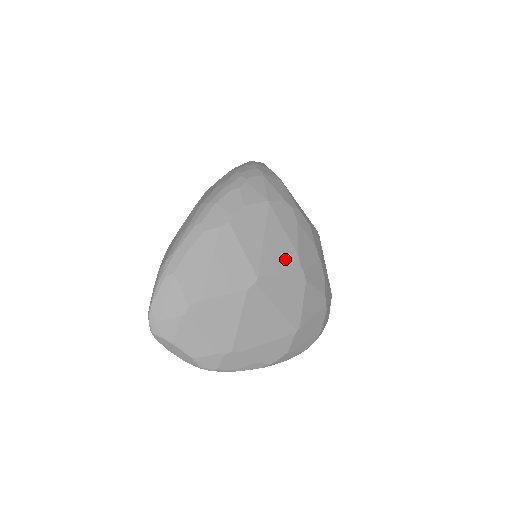
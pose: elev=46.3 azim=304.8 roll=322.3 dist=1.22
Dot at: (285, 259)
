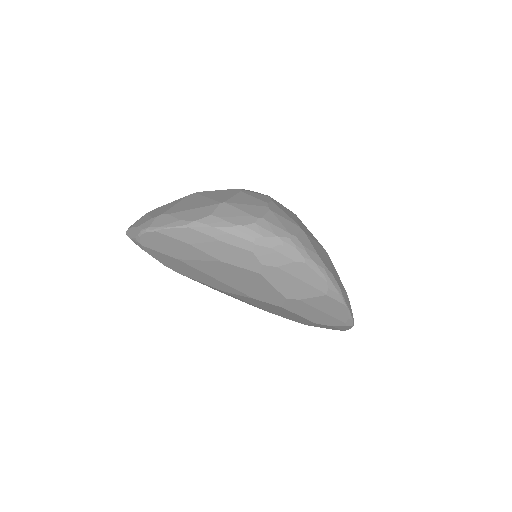
Dot at: occluded
